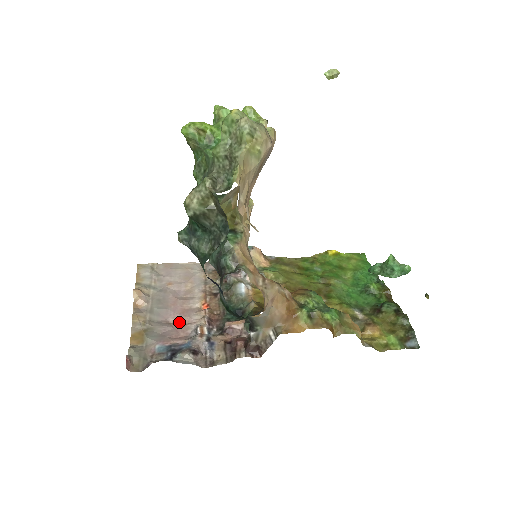
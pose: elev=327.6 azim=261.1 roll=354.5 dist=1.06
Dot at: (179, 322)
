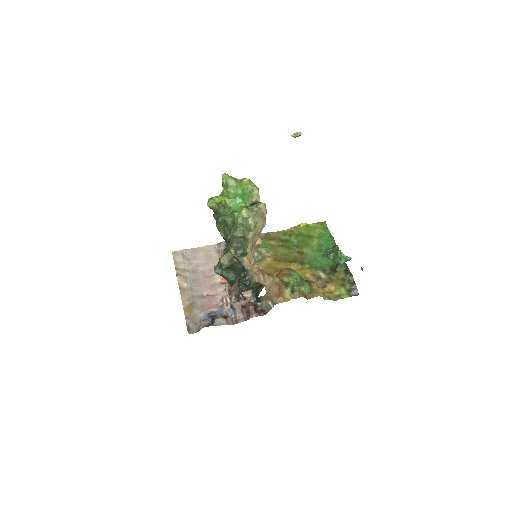
Dot at: (210, 294)
